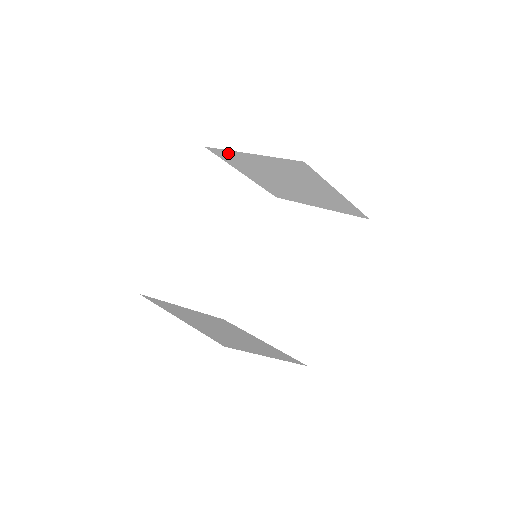
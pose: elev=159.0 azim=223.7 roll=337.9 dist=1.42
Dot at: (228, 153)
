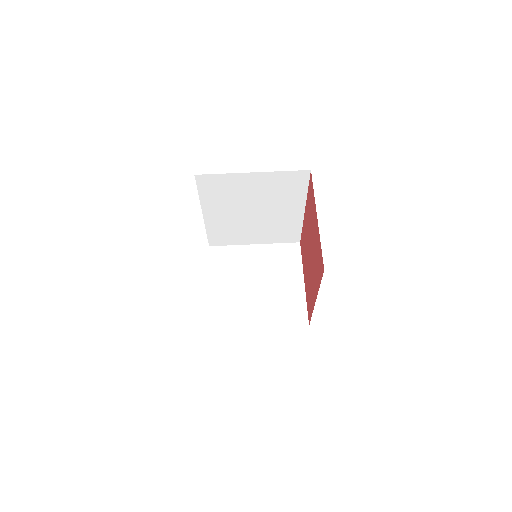
Dot at: occluded
